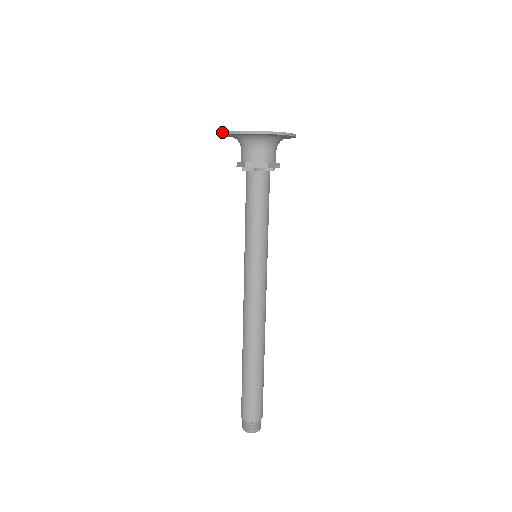
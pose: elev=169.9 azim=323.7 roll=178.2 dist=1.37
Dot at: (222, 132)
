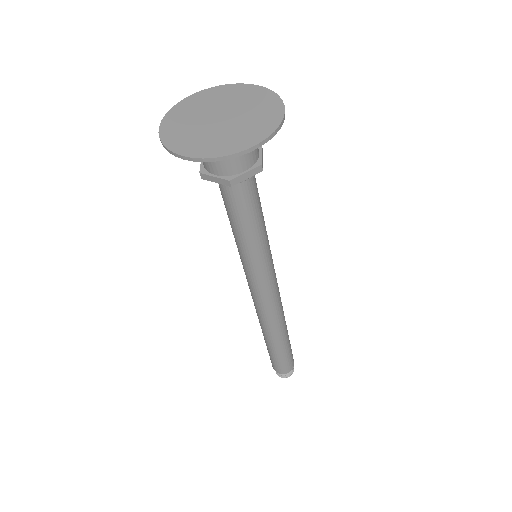
Dot at: (174, 153)
